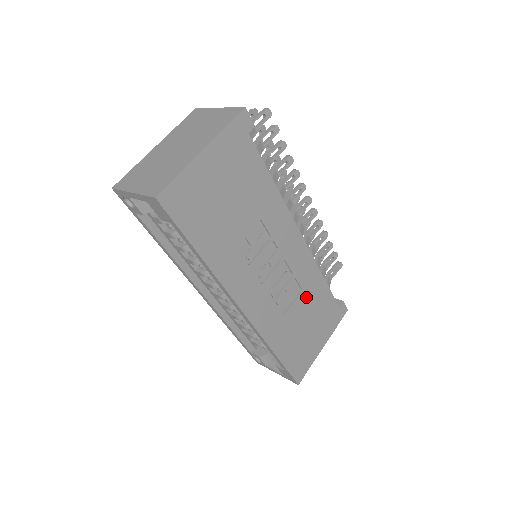
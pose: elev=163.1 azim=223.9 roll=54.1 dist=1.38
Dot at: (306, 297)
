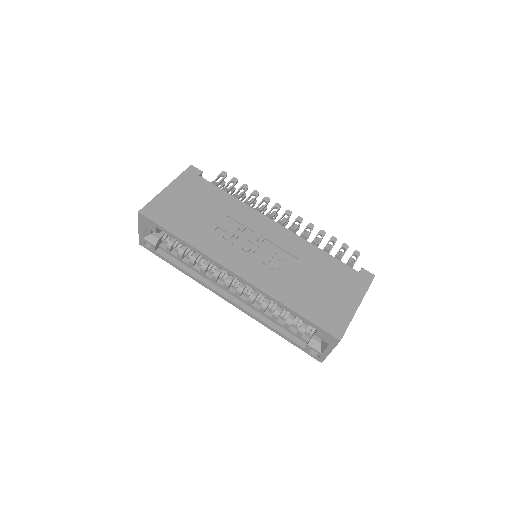
Dot at: (307, 264)
